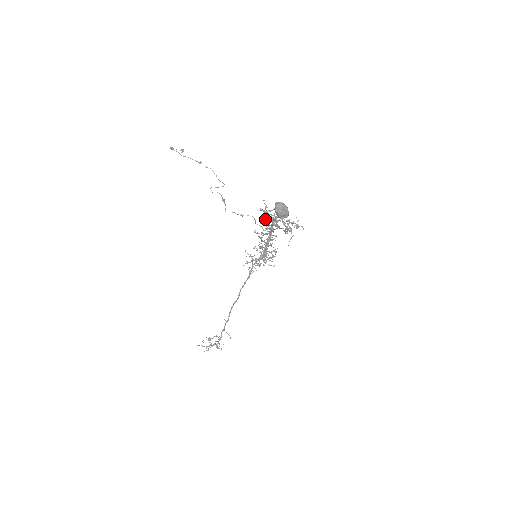
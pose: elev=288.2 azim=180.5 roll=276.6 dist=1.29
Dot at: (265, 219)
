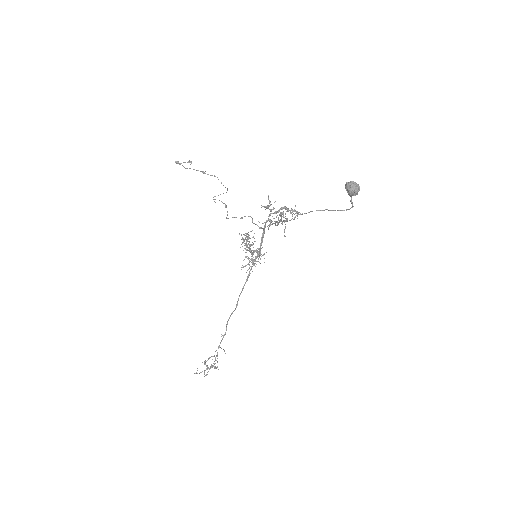
Dot at: (276, 213)
